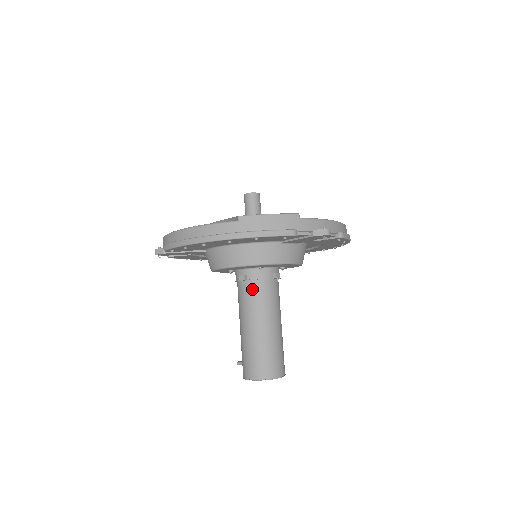
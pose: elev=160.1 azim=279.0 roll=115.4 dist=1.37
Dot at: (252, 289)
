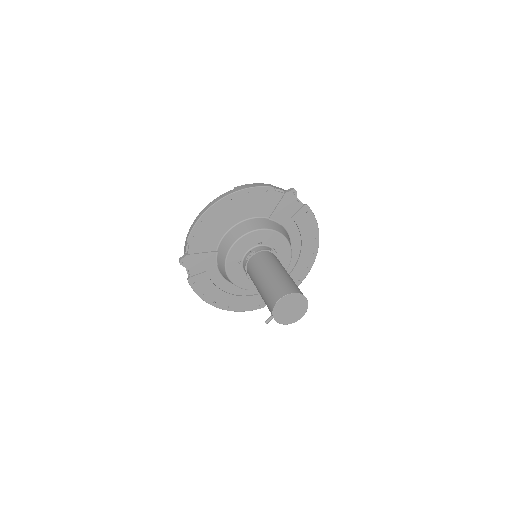
Dot at: (259, 257)
